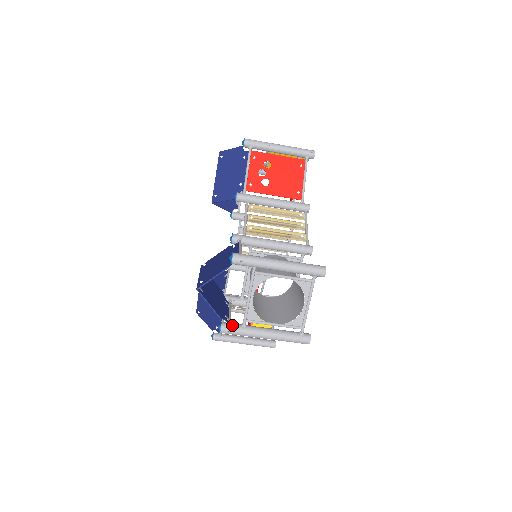
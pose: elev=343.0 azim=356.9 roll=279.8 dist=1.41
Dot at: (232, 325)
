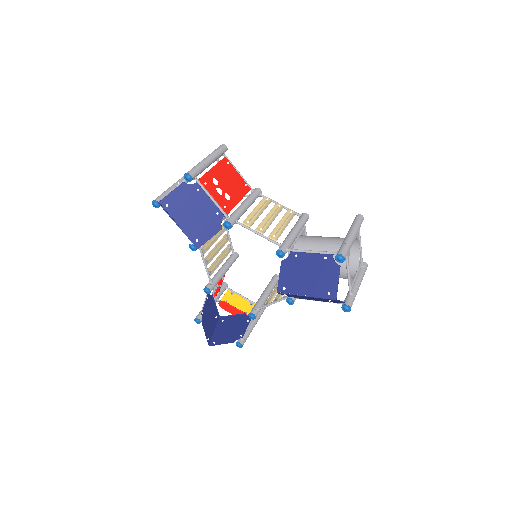
Dot at: (350, 300)
